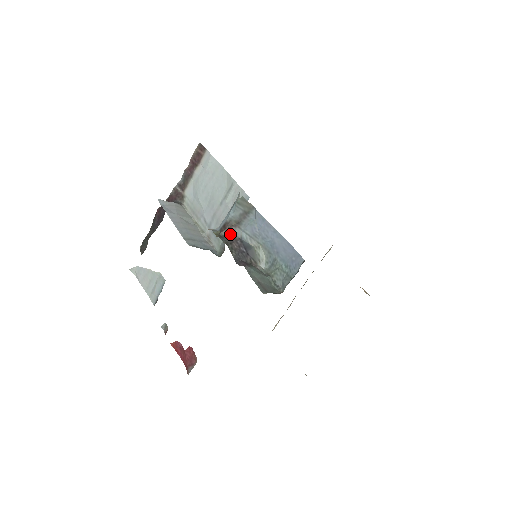
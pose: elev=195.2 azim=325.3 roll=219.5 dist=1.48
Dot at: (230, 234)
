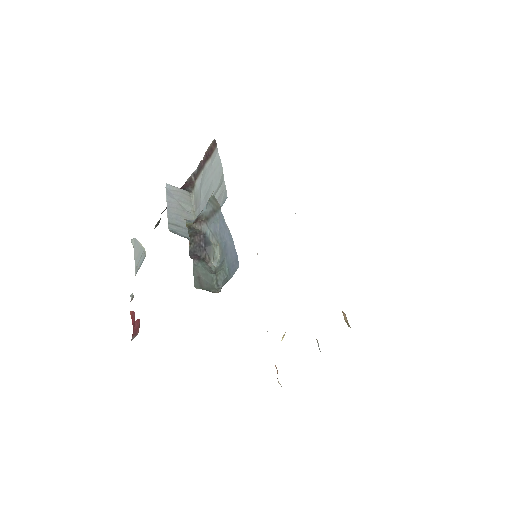
Dot at: (198, 227)
